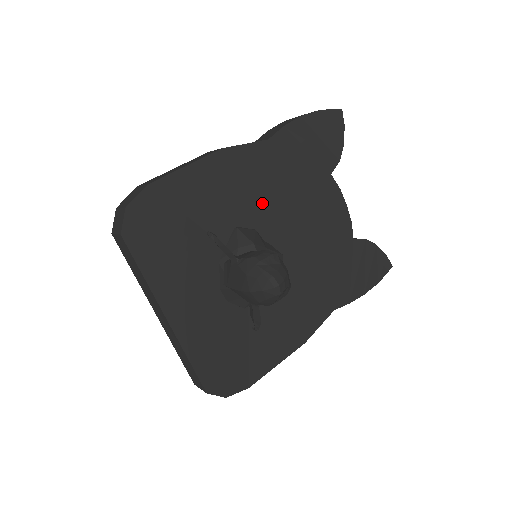
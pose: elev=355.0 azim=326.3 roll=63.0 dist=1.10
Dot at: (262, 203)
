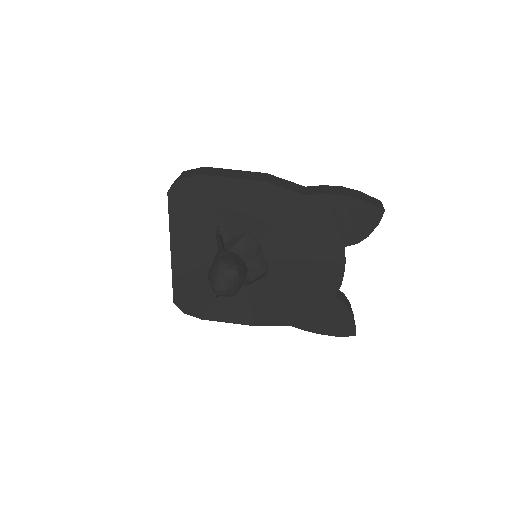
Dot at: (275, 231)
